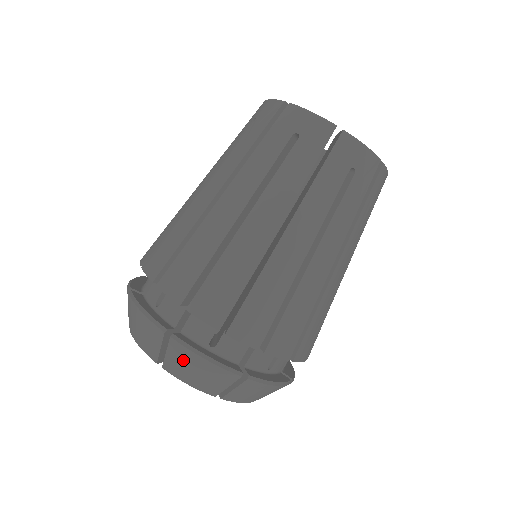
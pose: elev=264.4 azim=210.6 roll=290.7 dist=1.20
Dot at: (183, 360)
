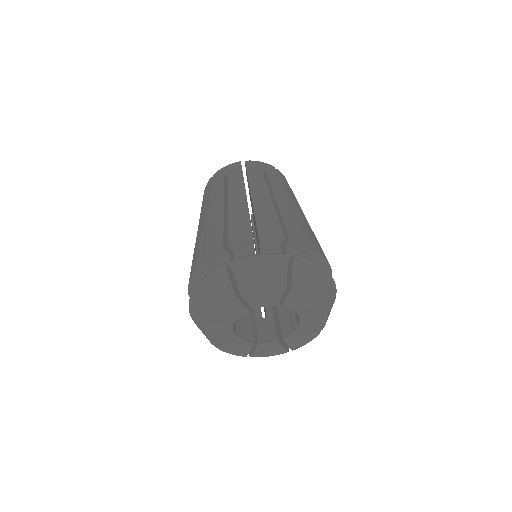
Dot at: (305, 271)
